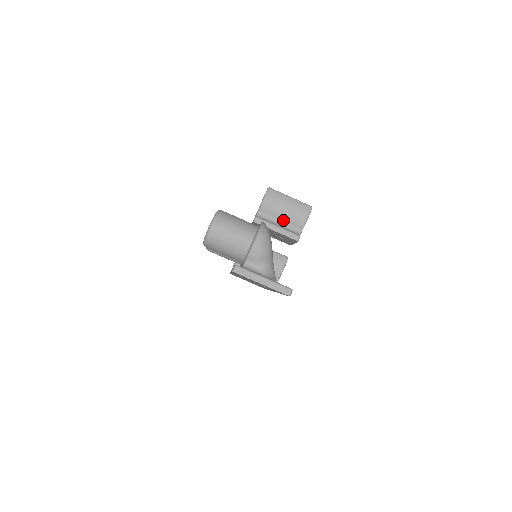
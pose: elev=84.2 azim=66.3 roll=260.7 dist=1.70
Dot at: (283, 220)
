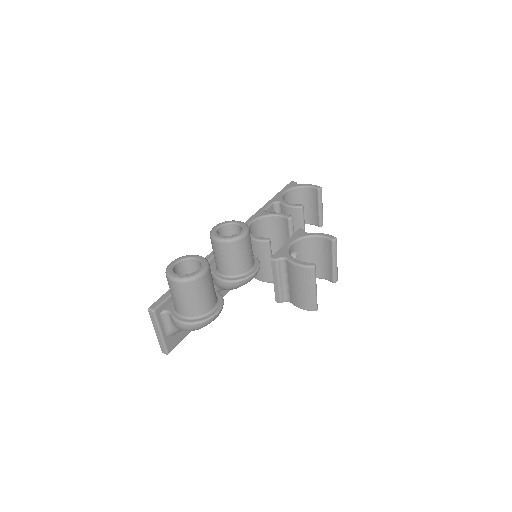
Dot at: (290, 285)
